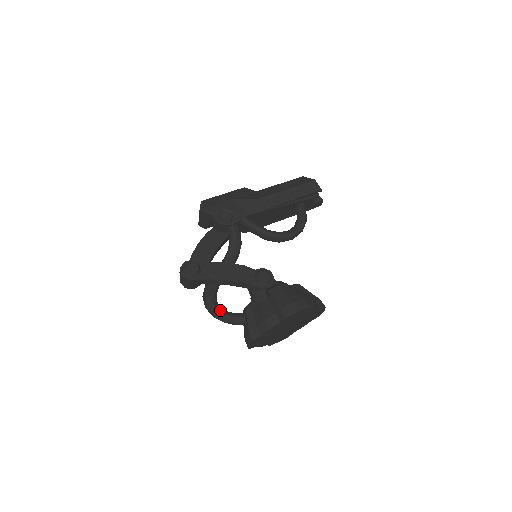
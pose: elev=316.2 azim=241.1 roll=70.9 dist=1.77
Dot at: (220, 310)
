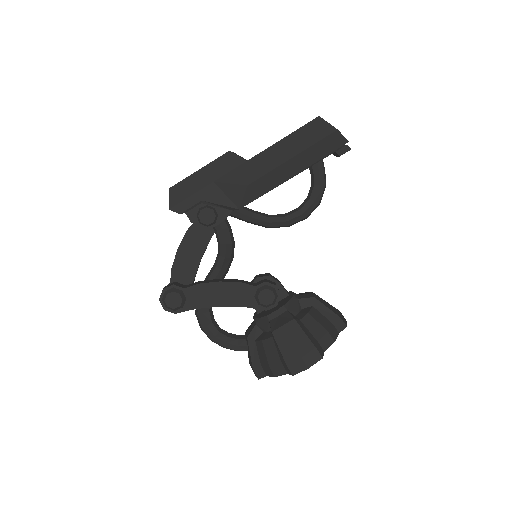
Dot at: (218, 336)
